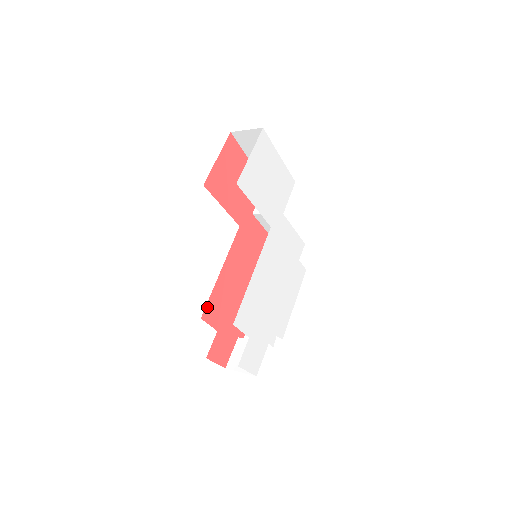
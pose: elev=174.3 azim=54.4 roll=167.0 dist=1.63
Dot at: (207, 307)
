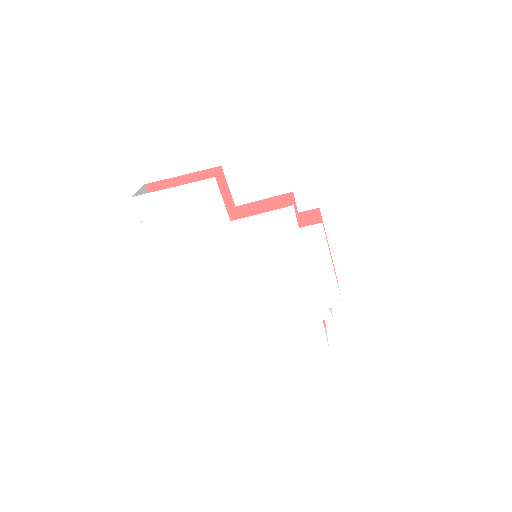
Dot at: occluded
